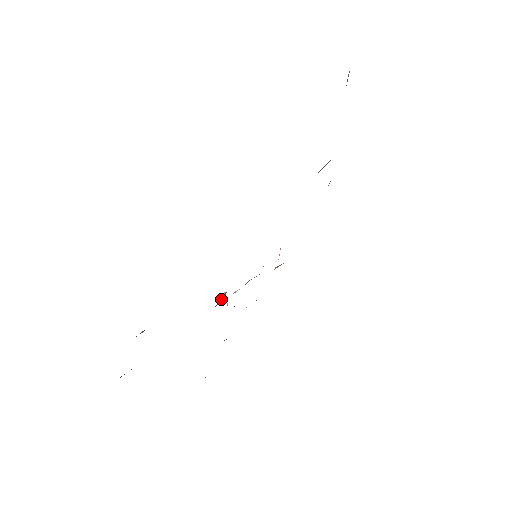
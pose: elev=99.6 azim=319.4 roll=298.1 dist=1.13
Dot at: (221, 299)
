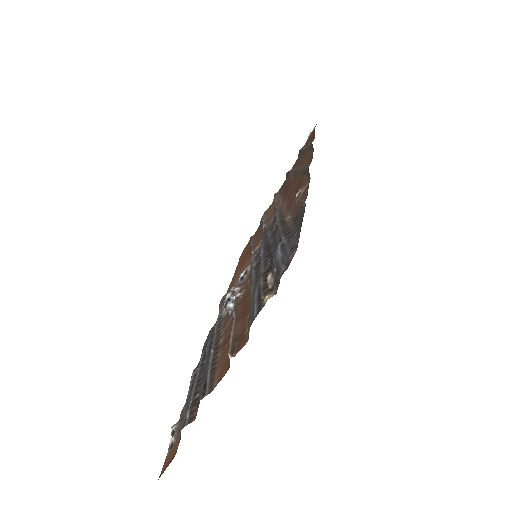
Dot at: (242, 292)
